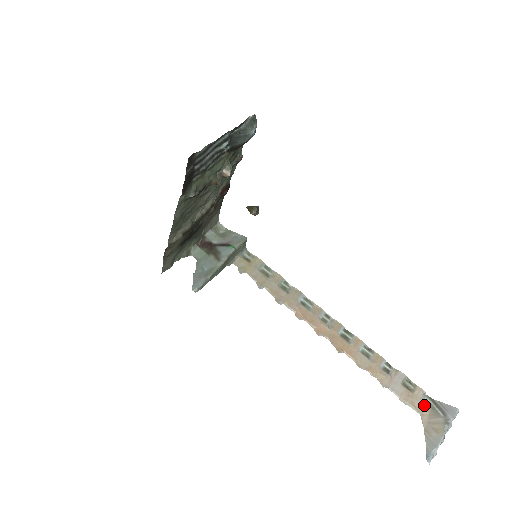
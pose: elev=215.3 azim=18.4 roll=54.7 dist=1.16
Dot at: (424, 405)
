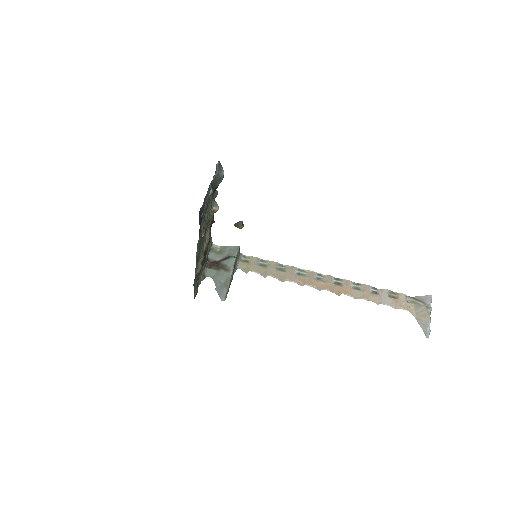
Dot at: (409, 303)
